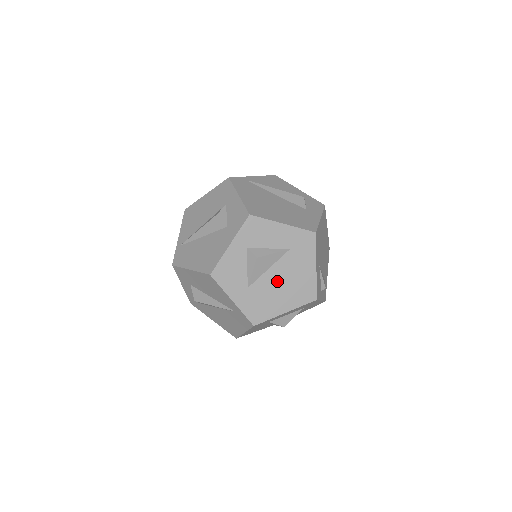
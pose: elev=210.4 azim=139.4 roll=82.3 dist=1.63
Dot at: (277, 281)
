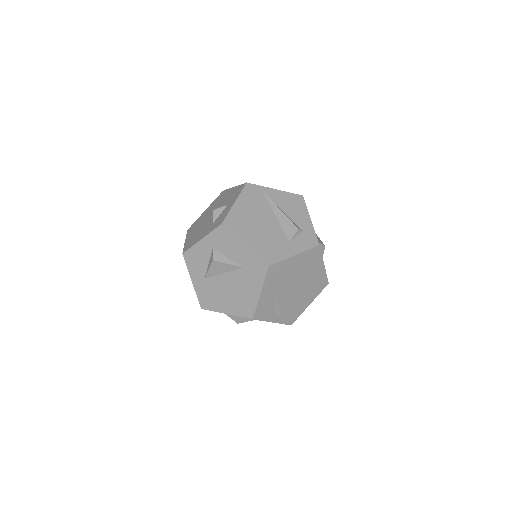
Dot at: (227, 286)
